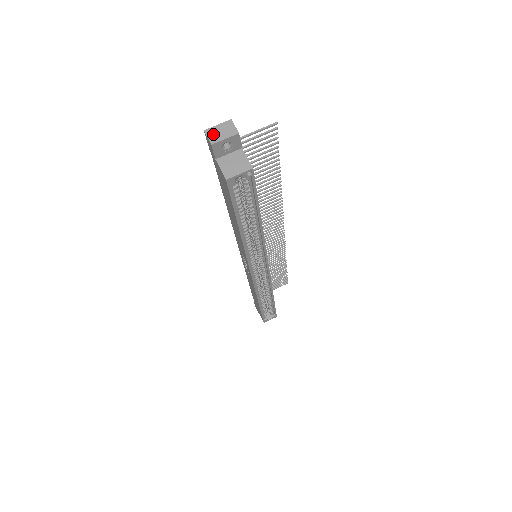
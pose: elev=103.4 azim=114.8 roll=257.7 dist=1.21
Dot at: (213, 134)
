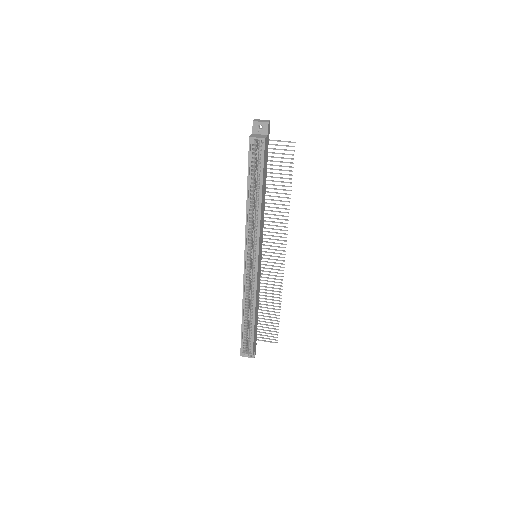
Dot at: (257, 120)
